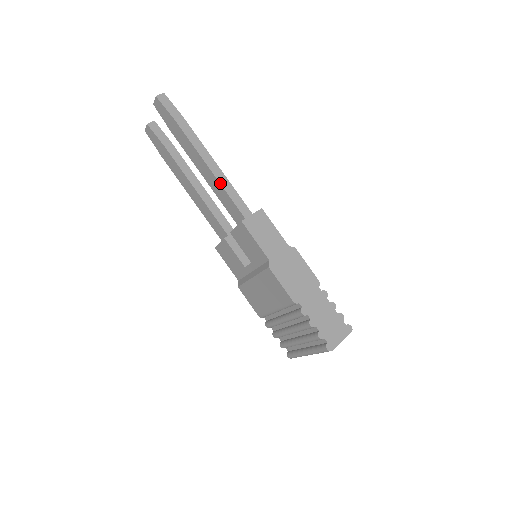
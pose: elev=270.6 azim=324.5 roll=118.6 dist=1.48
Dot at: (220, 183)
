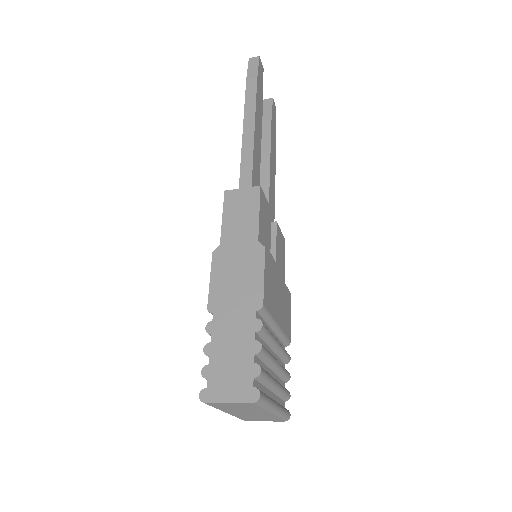
Dot at: (242, 148)
